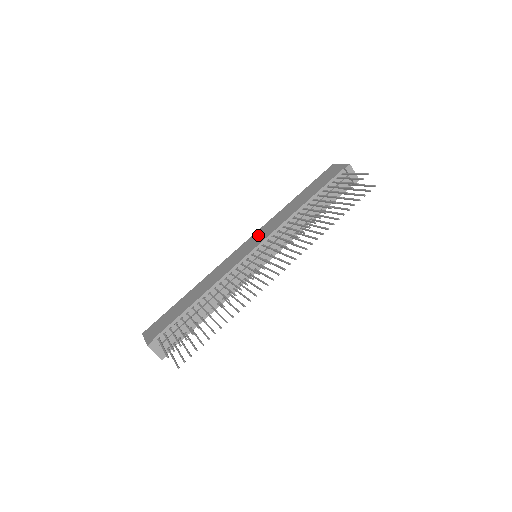
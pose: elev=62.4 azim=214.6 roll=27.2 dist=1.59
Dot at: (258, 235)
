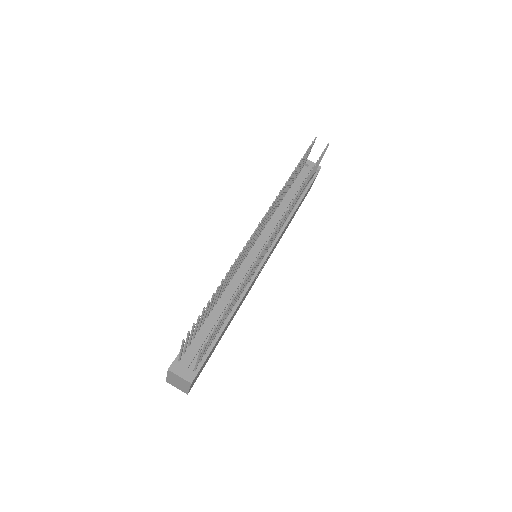
Dot at: occluded
